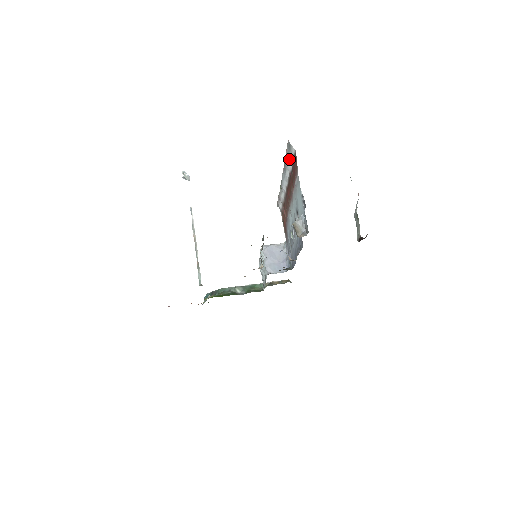
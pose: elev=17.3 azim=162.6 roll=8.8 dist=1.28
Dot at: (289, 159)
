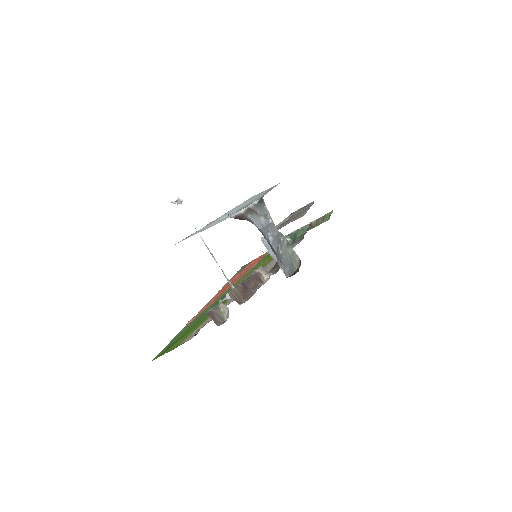
Dot at: occluded
